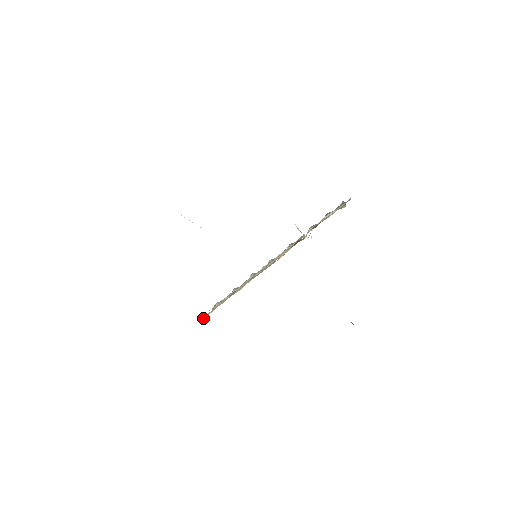
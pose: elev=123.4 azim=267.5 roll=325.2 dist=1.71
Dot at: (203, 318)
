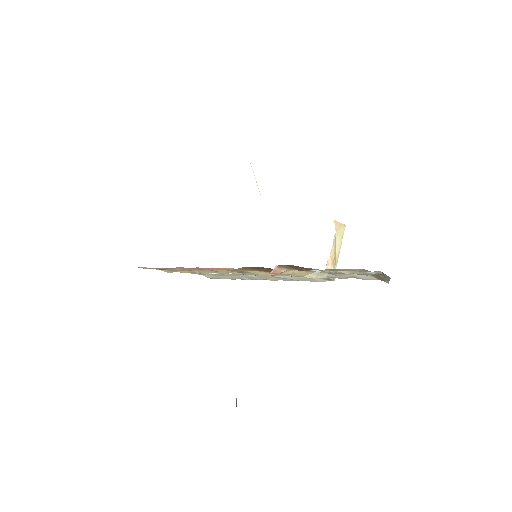
Dot at: (142, 267)
